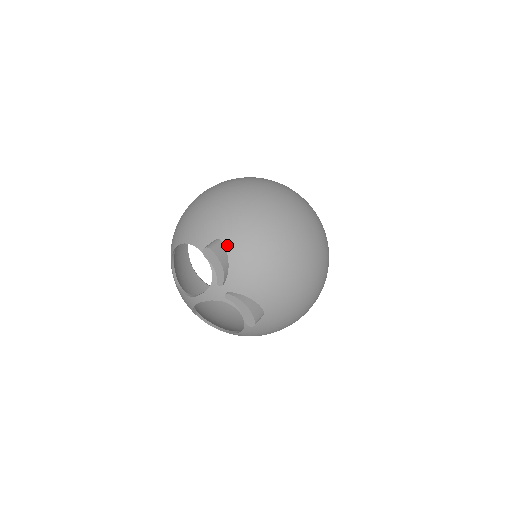
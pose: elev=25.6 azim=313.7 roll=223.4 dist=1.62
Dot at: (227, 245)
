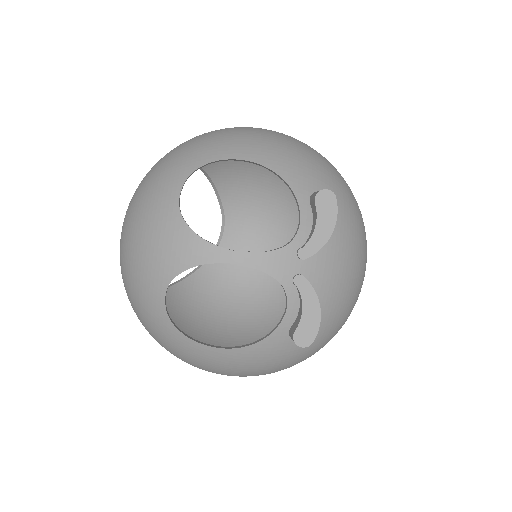
Dot at: occluded
